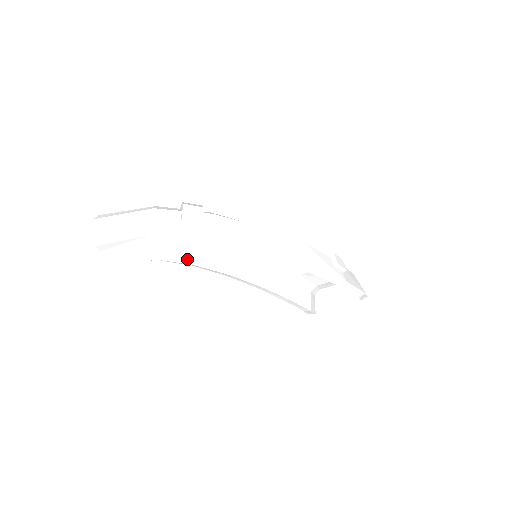
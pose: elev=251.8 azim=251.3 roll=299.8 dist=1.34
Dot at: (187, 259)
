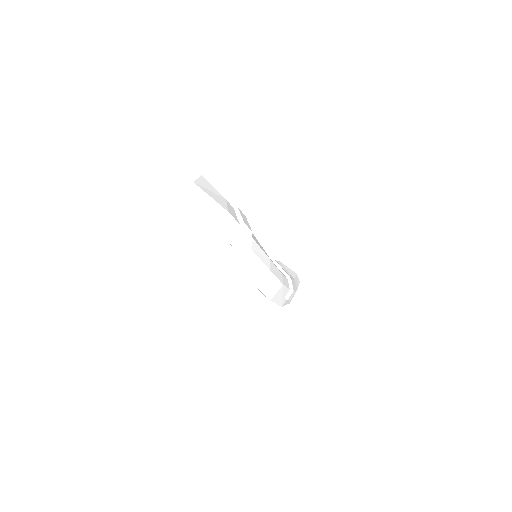
Dot at: occluded
